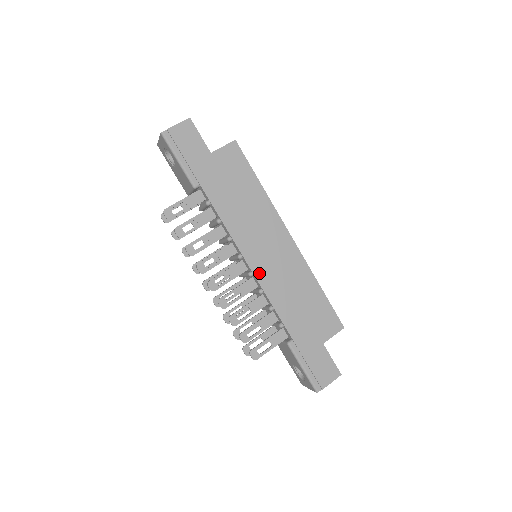
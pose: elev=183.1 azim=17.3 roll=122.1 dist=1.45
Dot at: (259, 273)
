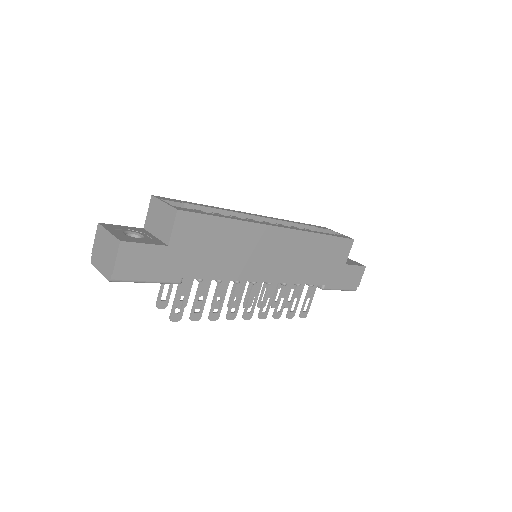
Dot at: (277, 277)
